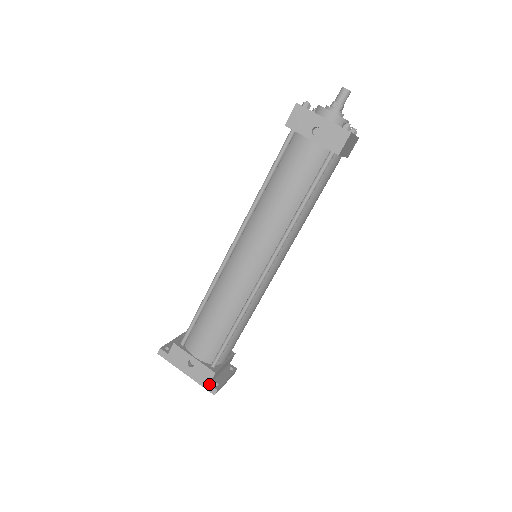
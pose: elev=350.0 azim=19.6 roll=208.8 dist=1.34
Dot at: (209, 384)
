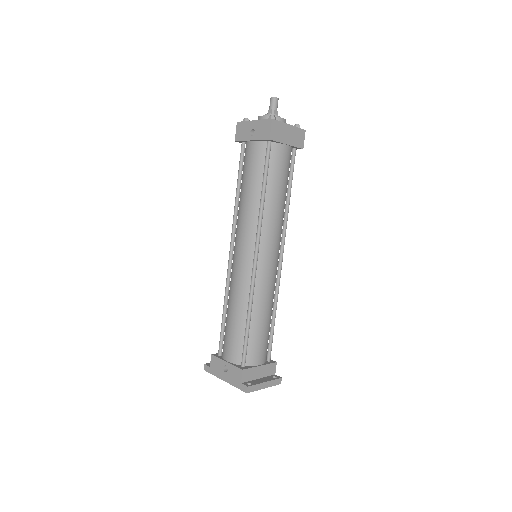
Dot at: (241, 383)
